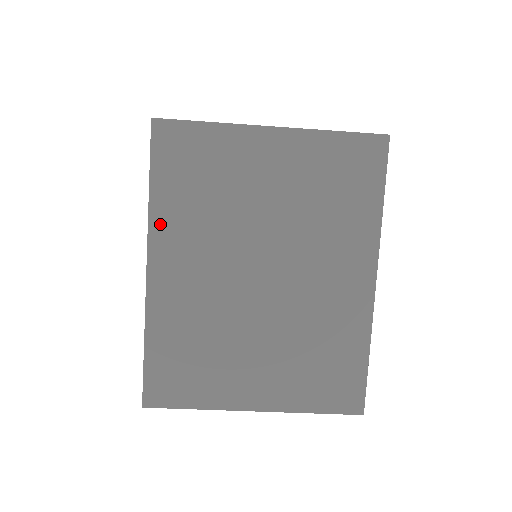
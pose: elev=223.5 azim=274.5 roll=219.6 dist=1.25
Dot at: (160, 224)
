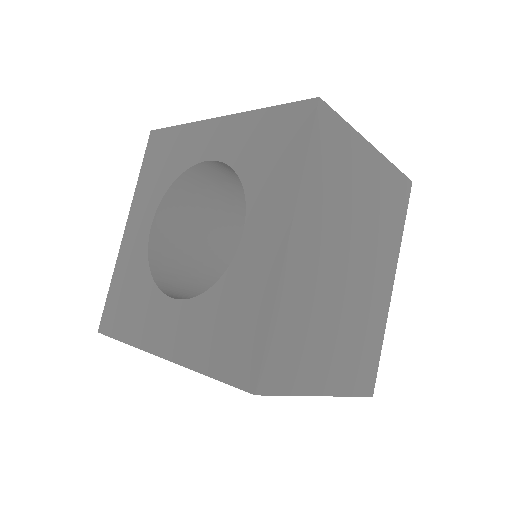
Dot at: (305, 199)
